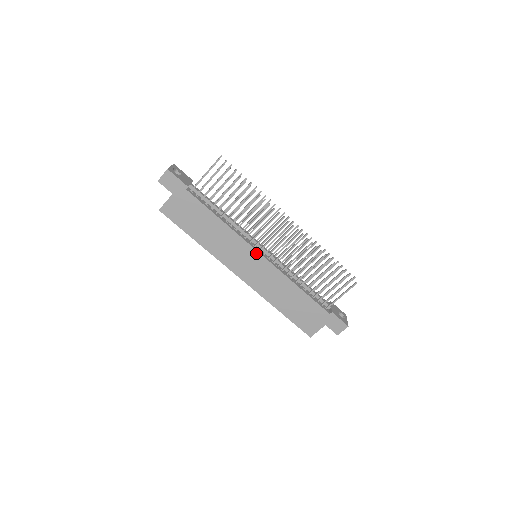
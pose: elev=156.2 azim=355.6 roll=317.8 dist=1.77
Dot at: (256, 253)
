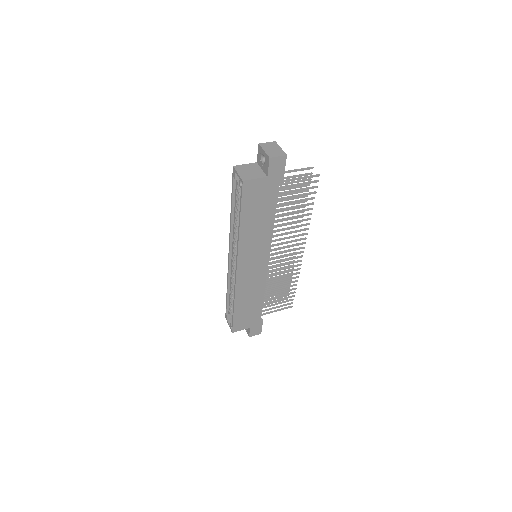
Dot at: (267, 259)
